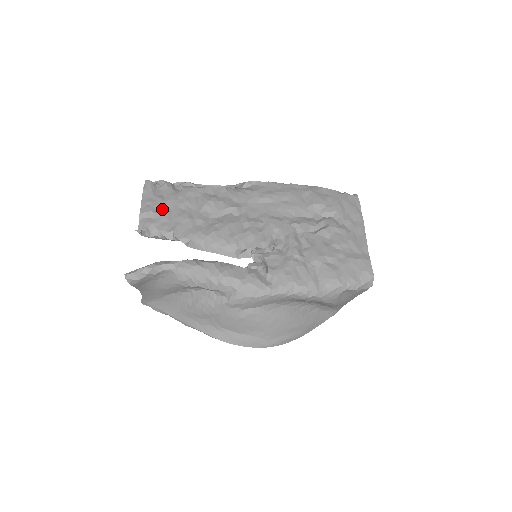
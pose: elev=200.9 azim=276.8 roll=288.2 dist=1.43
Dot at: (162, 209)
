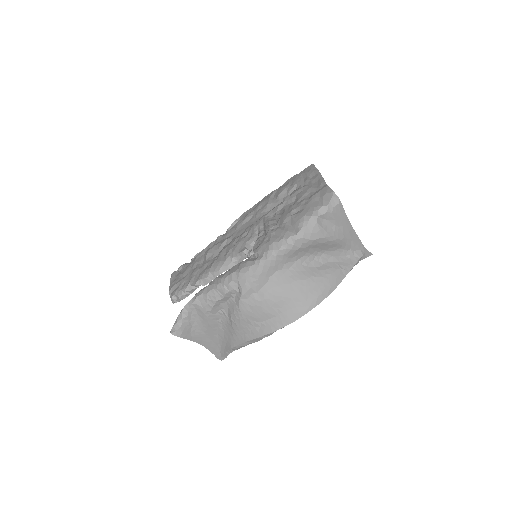
Dot at: (182, 278)
